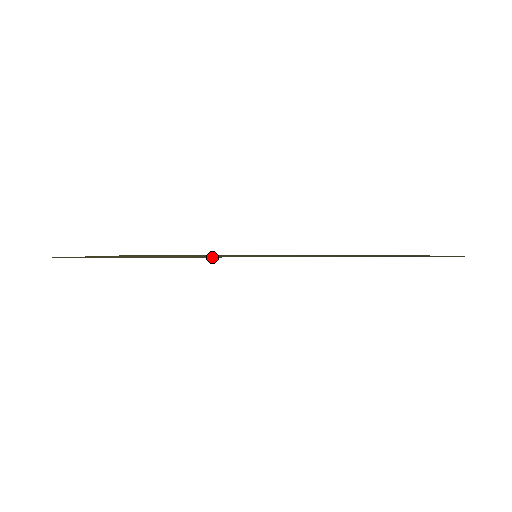
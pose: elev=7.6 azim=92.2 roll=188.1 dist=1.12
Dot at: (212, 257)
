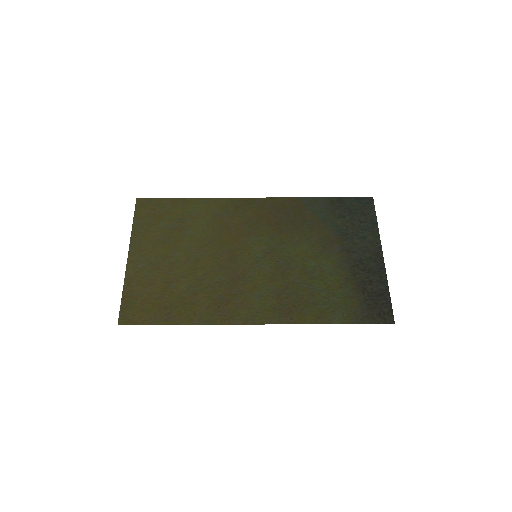
Dot at: (232, 324)
